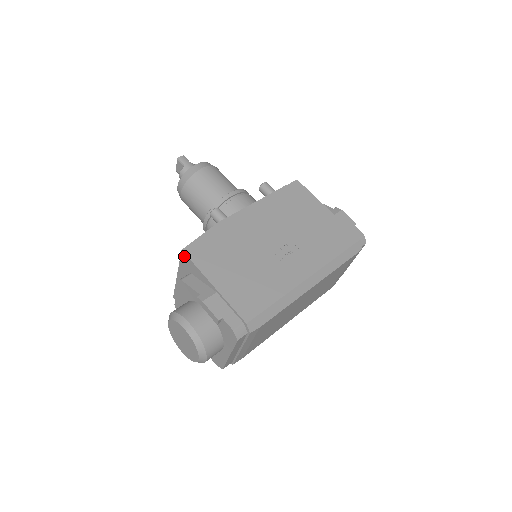
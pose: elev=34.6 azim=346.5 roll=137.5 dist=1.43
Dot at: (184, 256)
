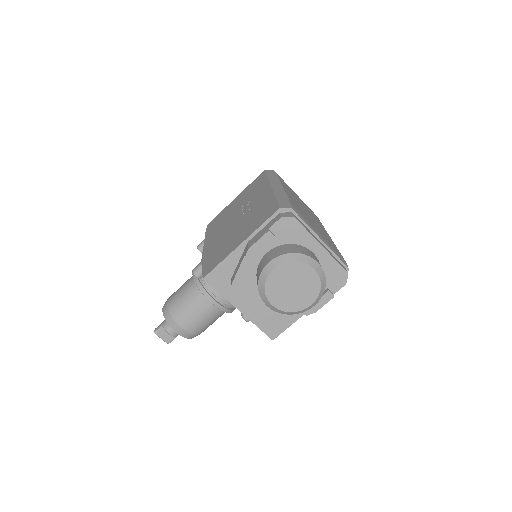
Dot at: (210, 278)
